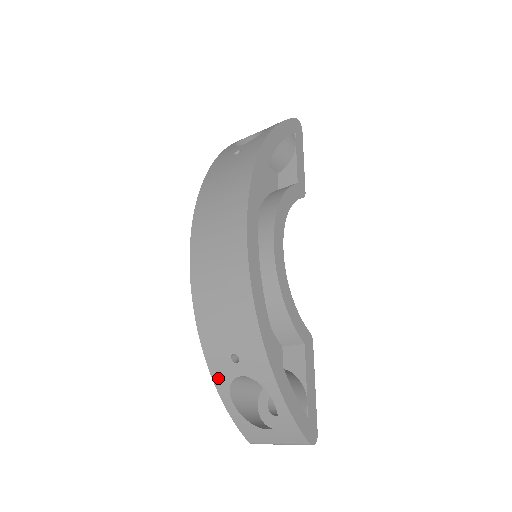
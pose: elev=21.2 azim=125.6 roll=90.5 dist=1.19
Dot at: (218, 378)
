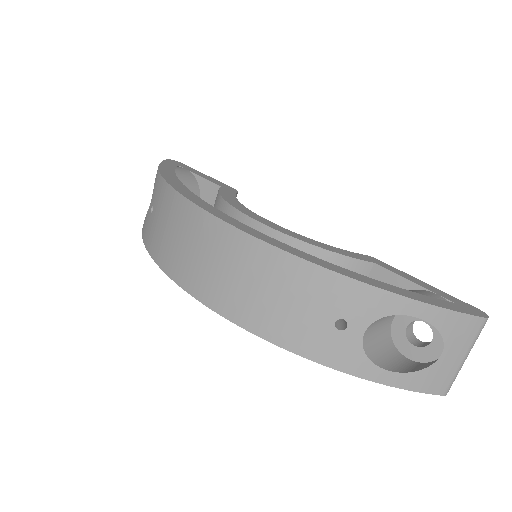
Dot at: (350, 365)
